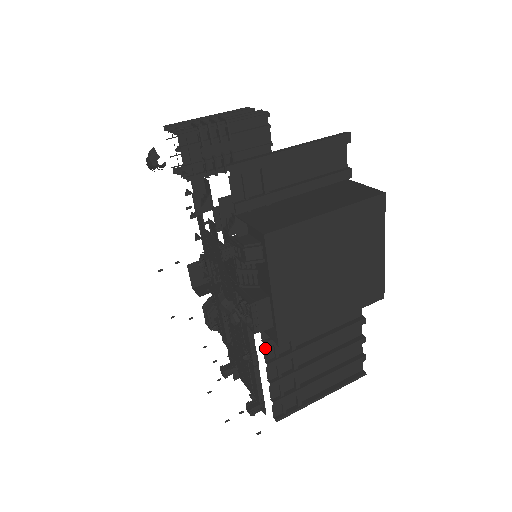
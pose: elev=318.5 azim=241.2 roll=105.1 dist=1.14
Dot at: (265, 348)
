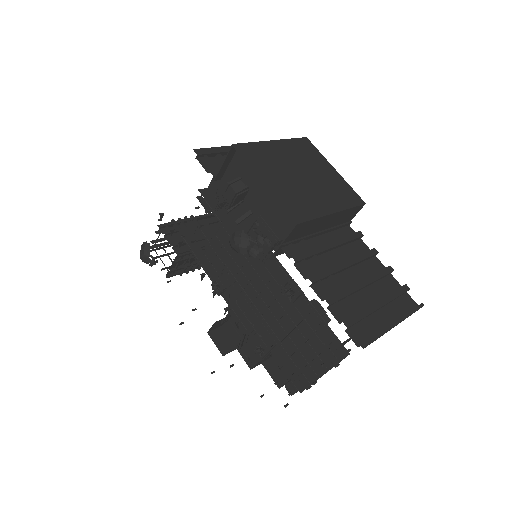
Dot at: (295, 261)
